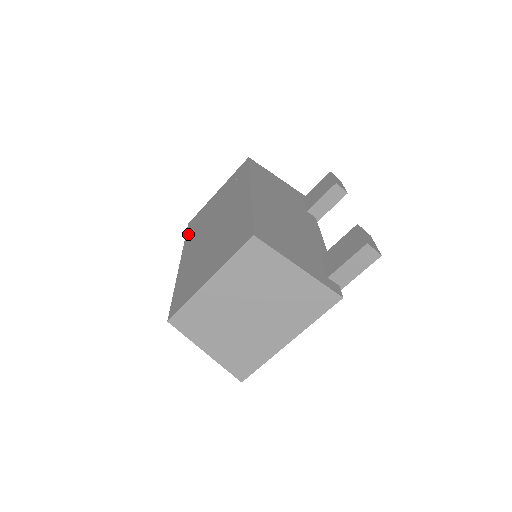
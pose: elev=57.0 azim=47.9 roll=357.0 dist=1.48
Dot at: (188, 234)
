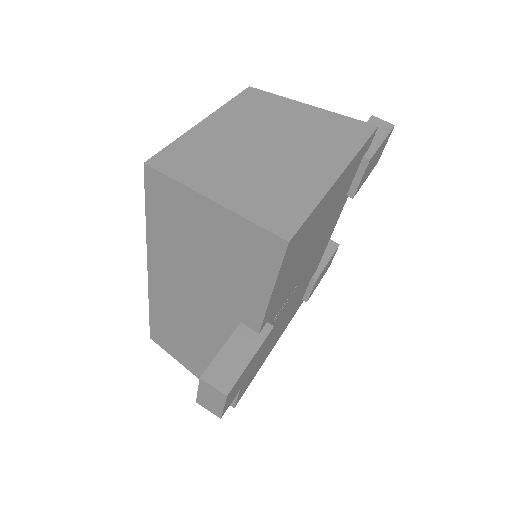
Dot at: occluded
